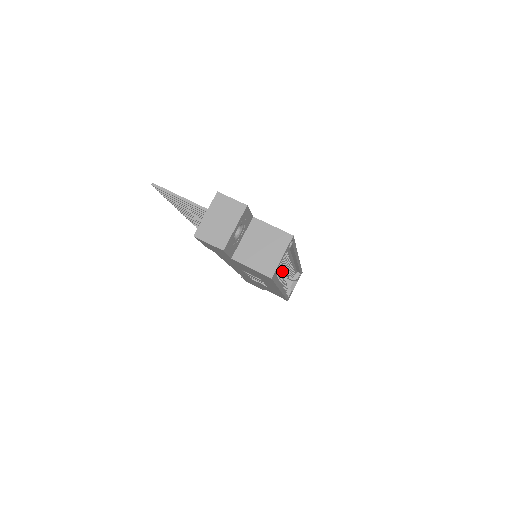
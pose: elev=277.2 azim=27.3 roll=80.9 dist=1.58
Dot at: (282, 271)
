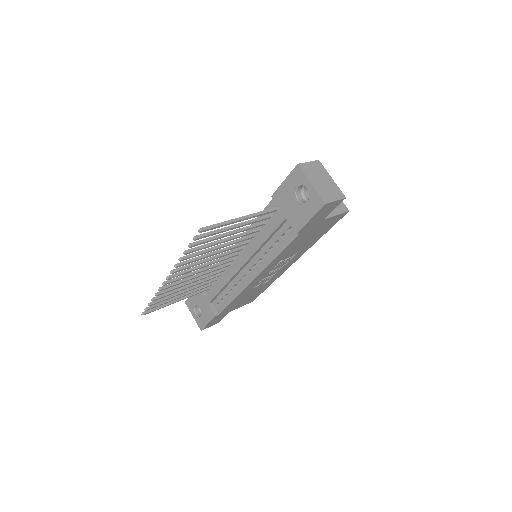
Dot at: occluded
